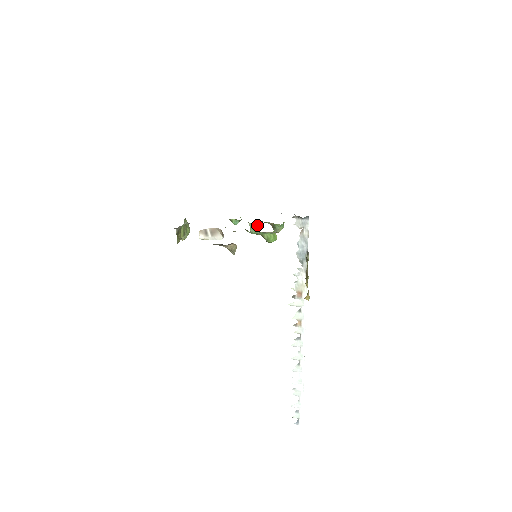
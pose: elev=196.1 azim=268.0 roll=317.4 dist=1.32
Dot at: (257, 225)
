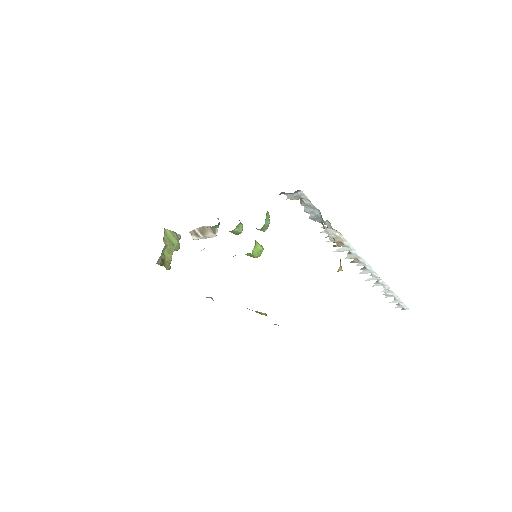
Dot at: (238, 229)
